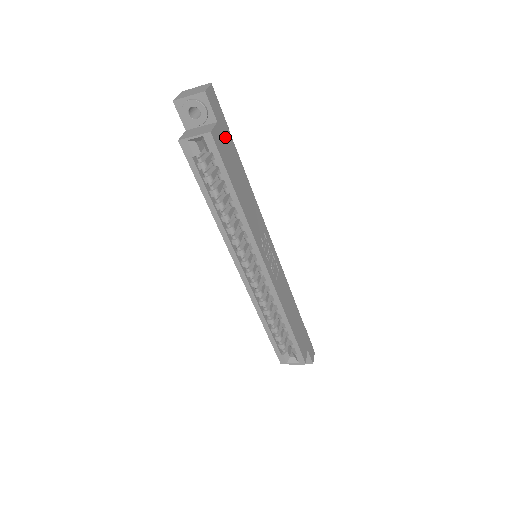
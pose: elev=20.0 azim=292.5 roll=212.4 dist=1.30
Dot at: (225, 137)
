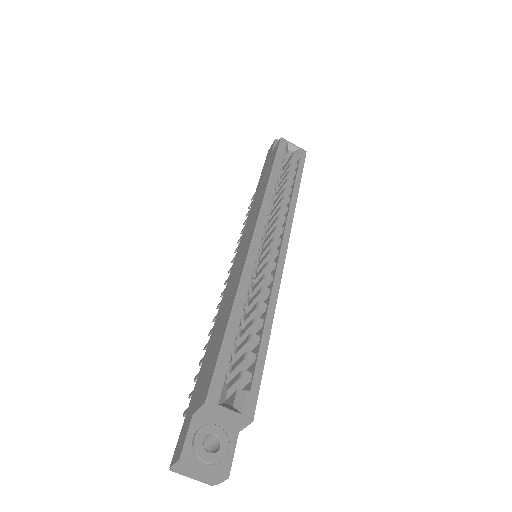
Dot at: occluded
